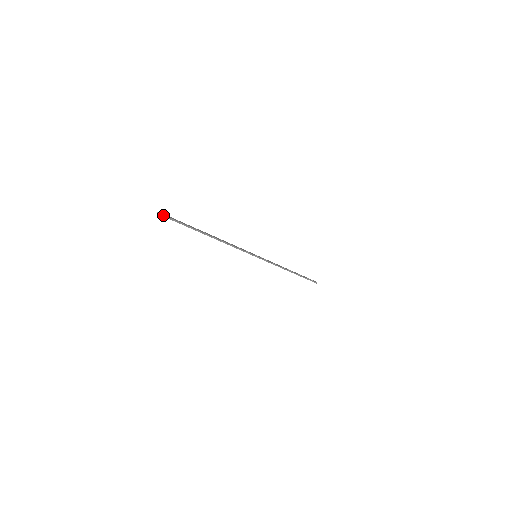
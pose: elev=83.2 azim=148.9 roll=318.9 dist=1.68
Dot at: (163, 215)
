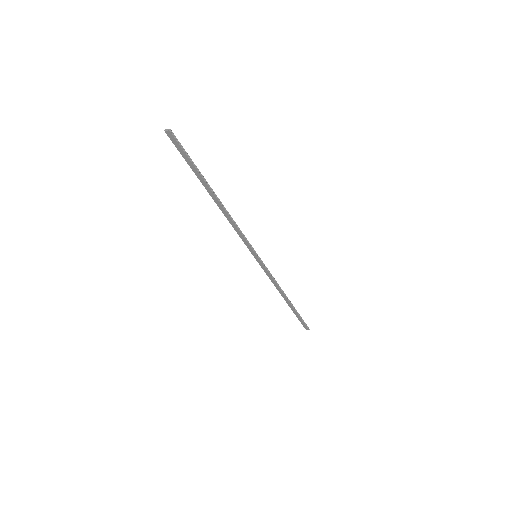
Dot at: (172, 133)
